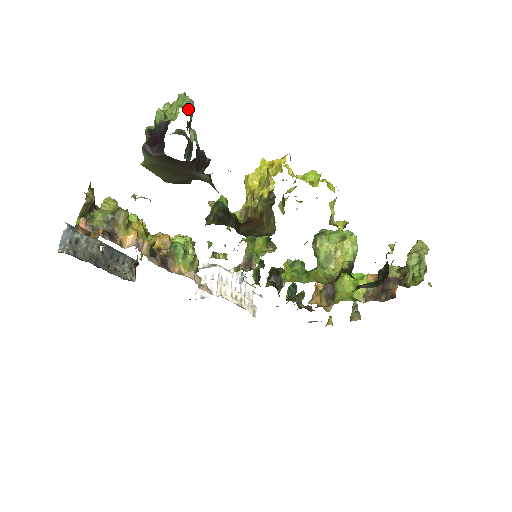
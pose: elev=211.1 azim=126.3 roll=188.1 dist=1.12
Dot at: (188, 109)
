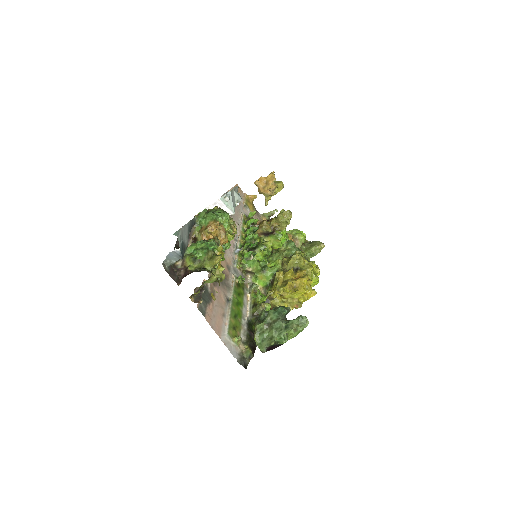
Dot at: occluded
